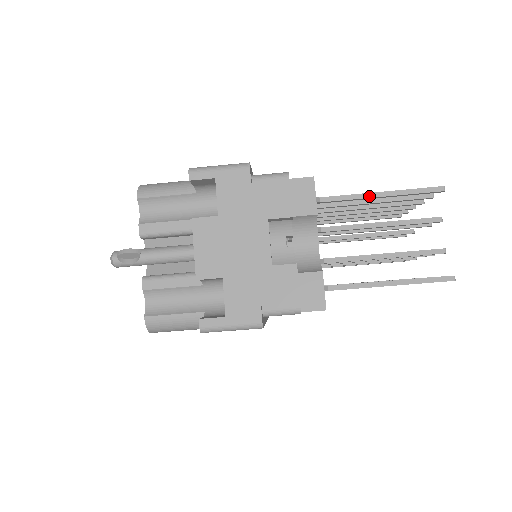
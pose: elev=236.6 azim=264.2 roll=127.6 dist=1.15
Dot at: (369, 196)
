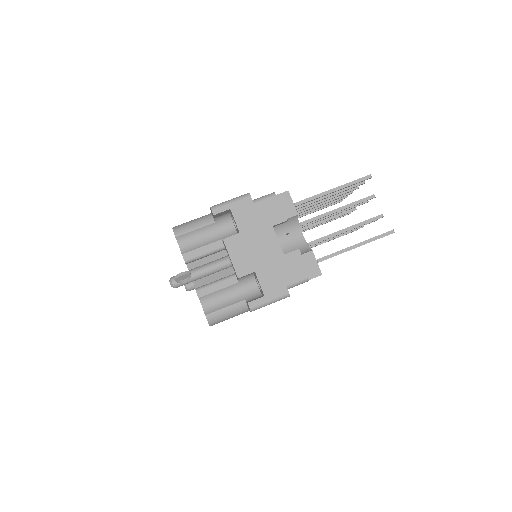
Dot at: (326, 193)
